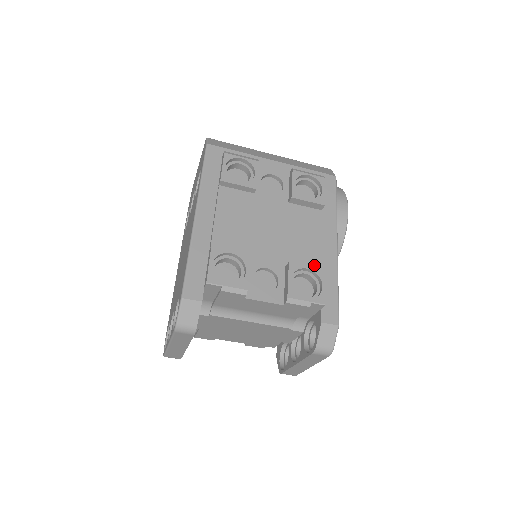
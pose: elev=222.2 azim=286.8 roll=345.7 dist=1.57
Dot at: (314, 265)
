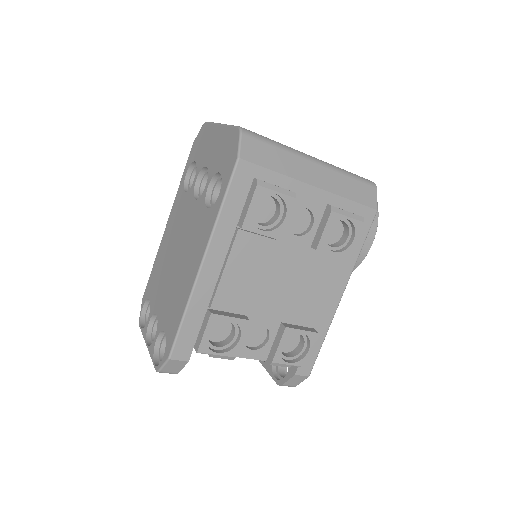
Dot at: (310, 320)
